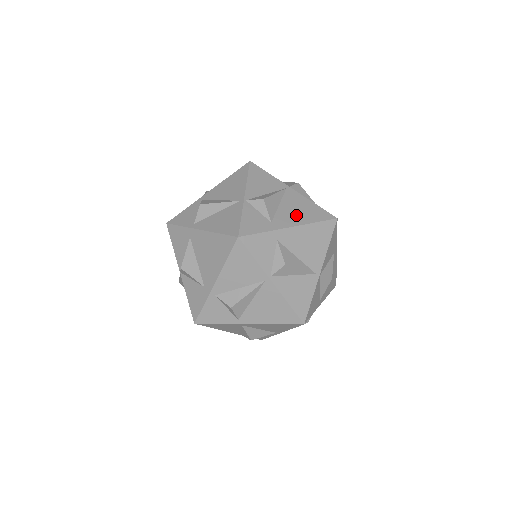
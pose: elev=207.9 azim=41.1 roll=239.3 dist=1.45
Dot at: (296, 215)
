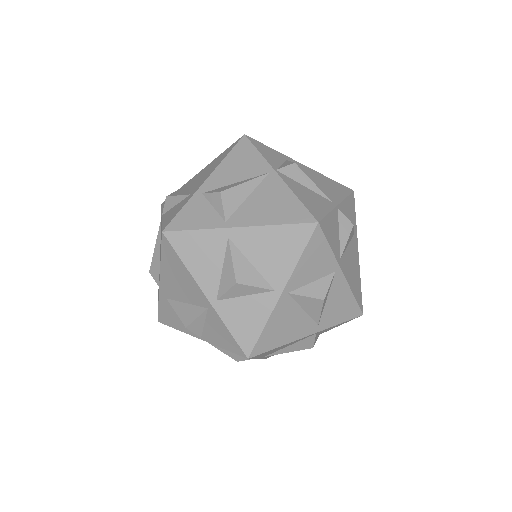
Dot at: occluded
